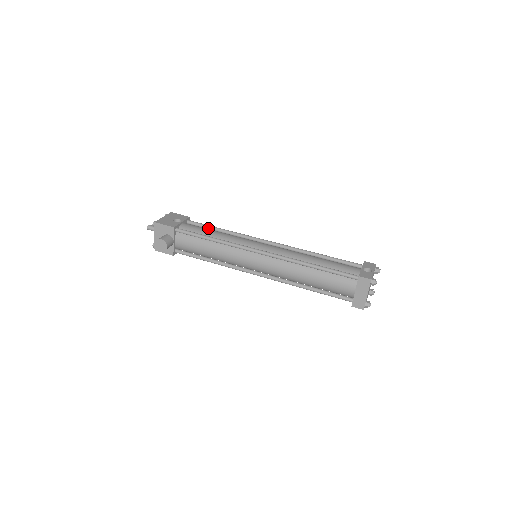
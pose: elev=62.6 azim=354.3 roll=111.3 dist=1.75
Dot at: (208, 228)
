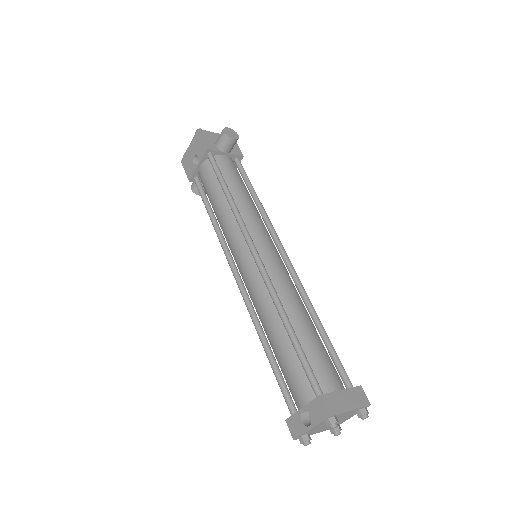
Dot at: (220, 181)
